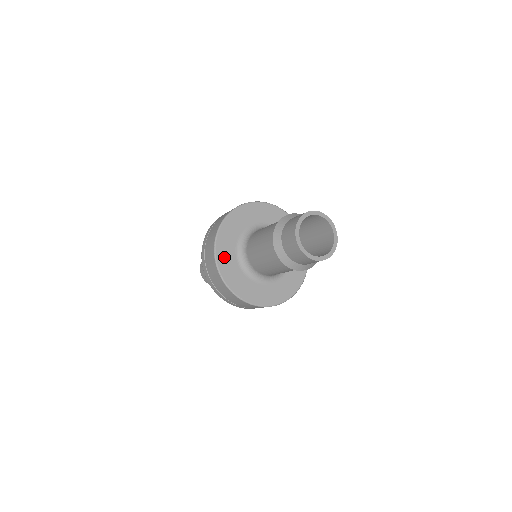
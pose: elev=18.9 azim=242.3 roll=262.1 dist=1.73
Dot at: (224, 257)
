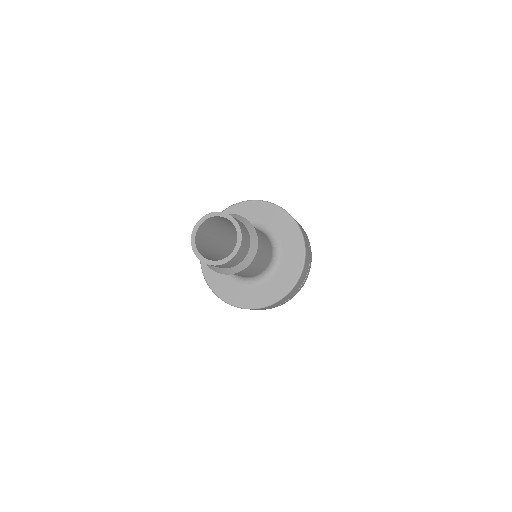
Dot at: occluded
